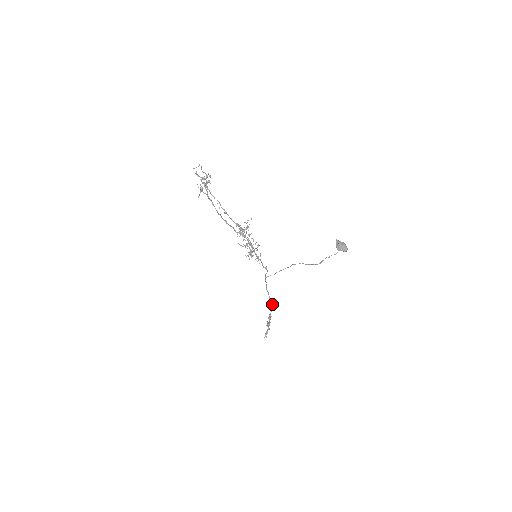
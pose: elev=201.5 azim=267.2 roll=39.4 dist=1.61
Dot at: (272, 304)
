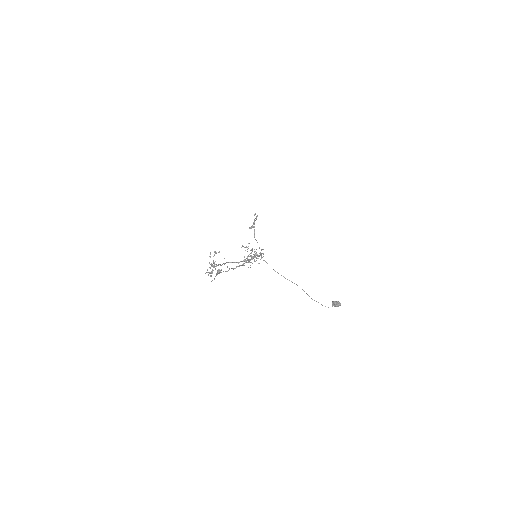
Dot at: (263, 249)
